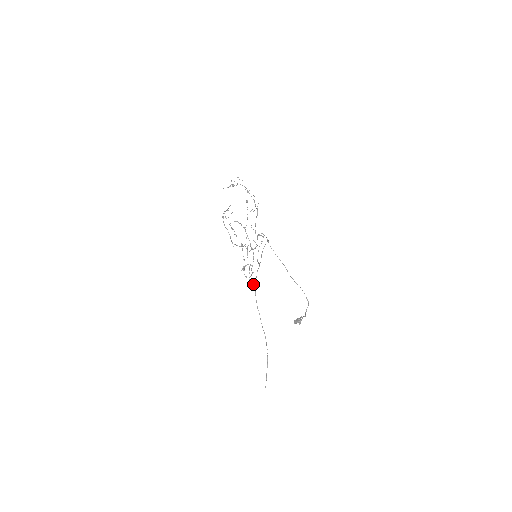
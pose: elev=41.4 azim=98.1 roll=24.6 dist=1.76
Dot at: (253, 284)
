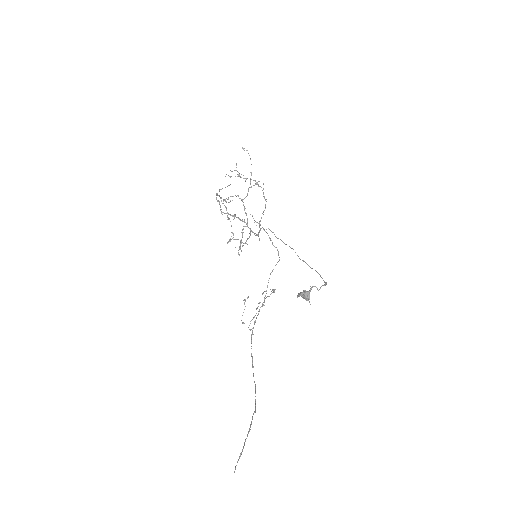
Dot at: (252, 333)
